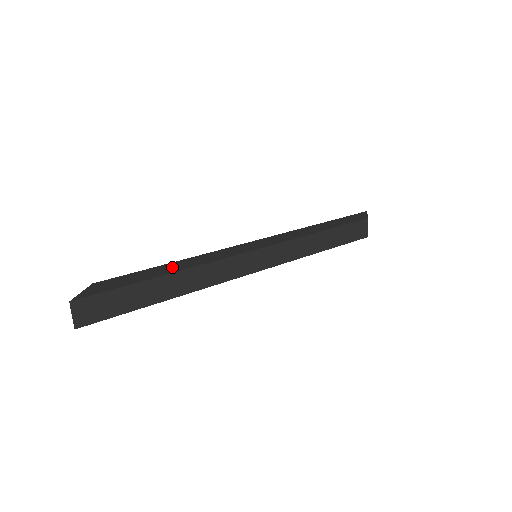
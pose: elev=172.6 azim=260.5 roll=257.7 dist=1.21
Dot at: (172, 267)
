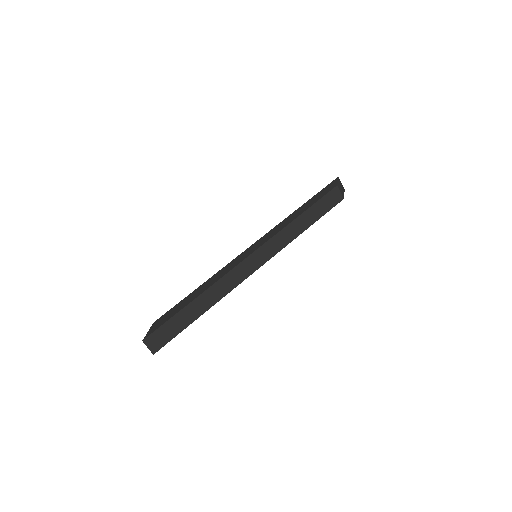
Dot at: (198, 291)
